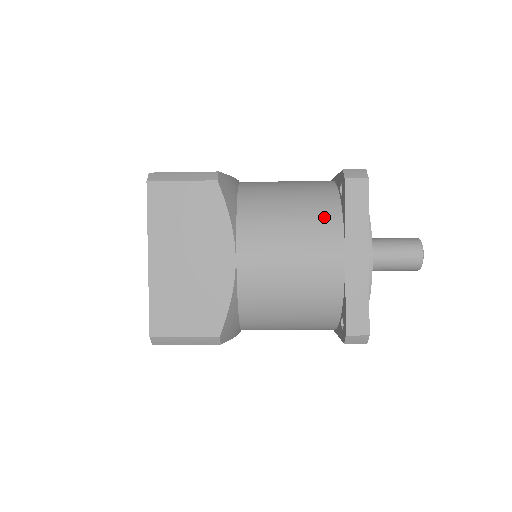
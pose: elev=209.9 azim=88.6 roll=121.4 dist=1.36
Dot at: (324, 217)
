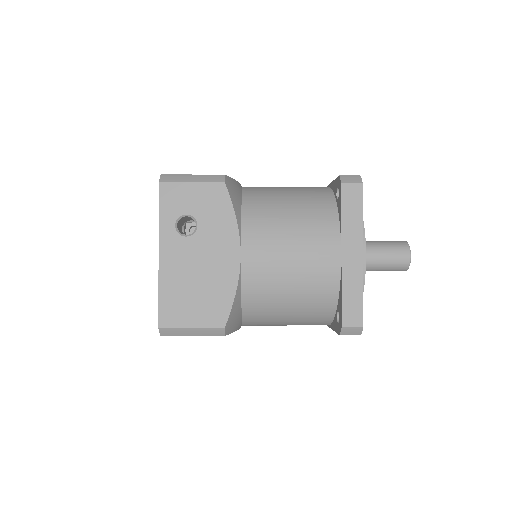
Dot at: (317, 321)
